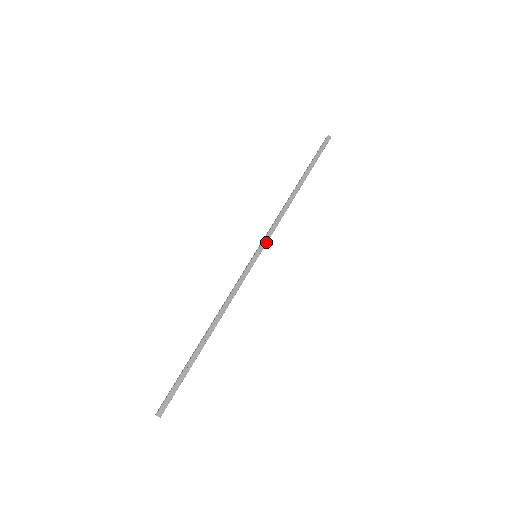
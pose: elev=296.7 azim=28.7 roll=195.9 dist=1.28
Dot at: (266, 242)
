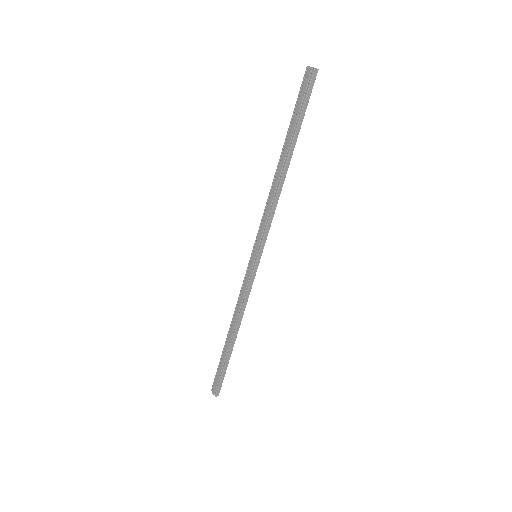
Dot at: occluded
